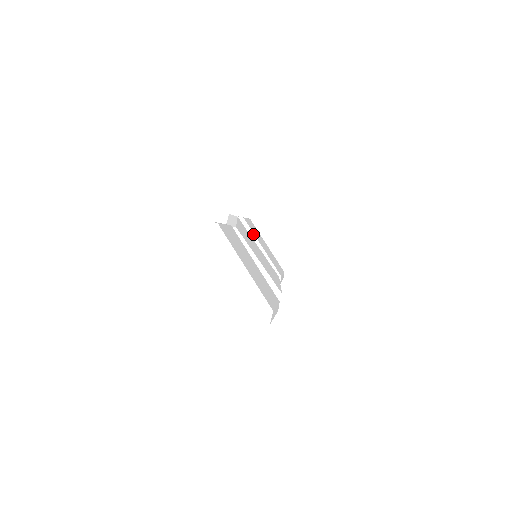
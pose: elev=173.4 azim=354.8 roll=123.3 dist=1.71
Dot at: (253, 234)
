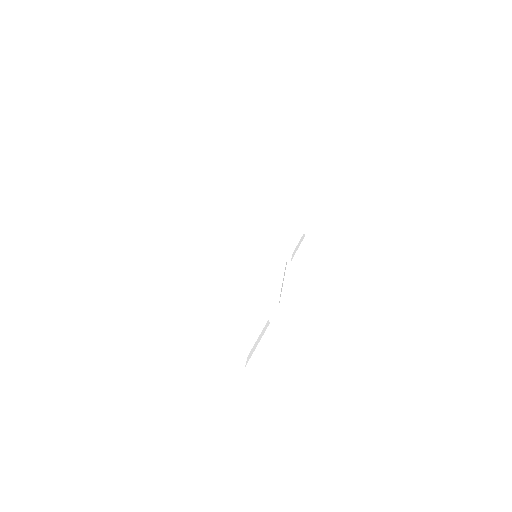
Dot at: (261, 215)
